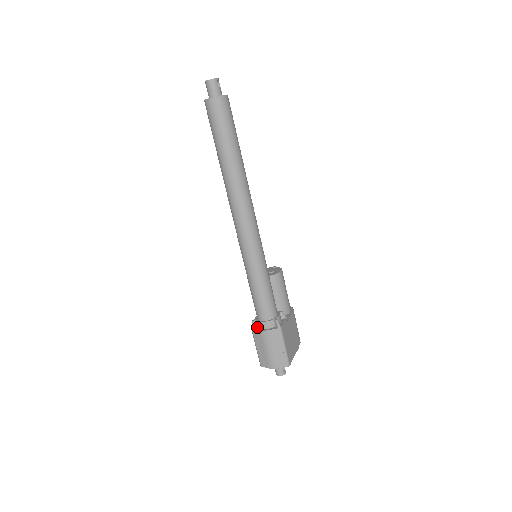
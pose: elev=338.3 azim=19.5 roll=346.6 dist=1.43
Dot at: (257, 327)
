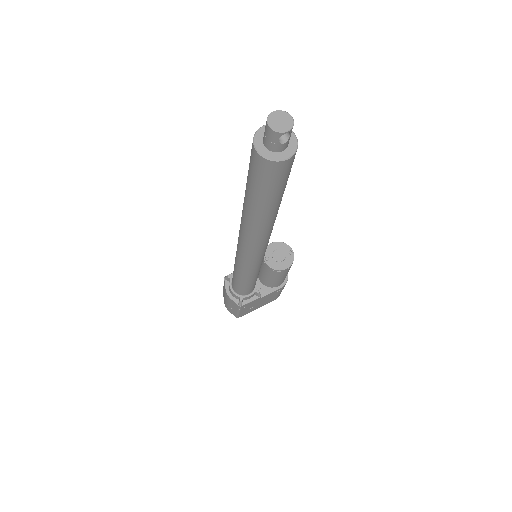
Dot at: (229, 281)
